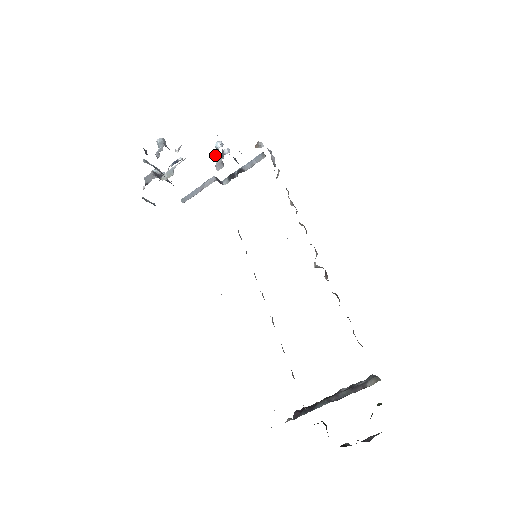
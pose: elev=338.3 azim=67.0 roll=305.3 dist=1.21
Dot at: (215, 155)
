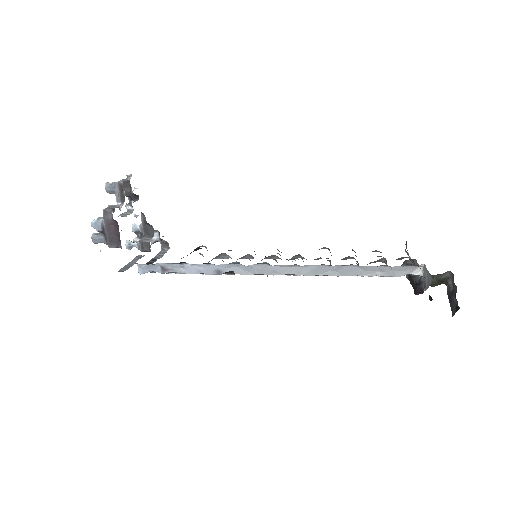
Dot at: (129, 242)
